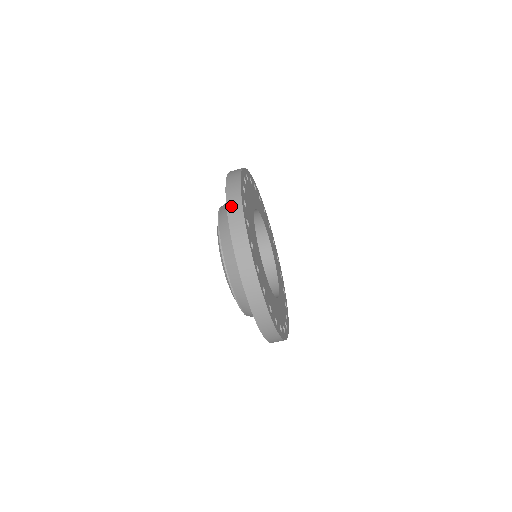
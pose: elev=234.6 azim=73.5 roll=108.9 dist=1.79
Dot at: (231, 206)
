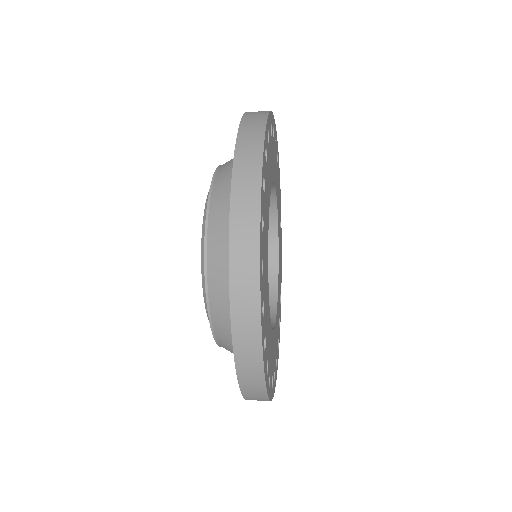
Dot at: (238, 287)
